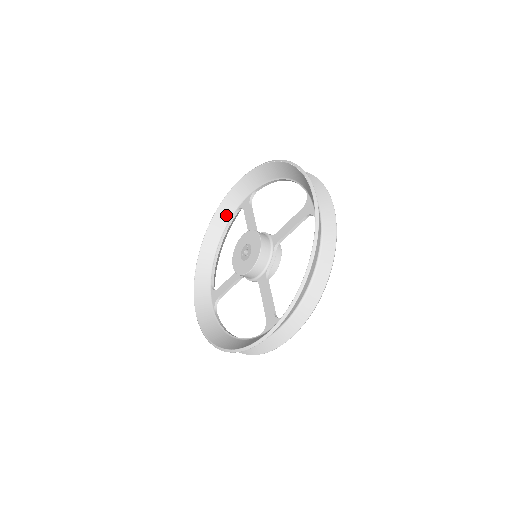
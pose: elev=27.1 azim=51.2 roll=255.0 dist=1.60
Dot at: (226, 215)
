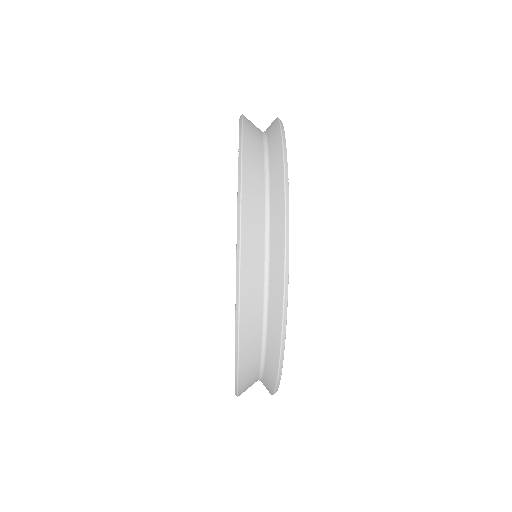
Dot at: occluded
